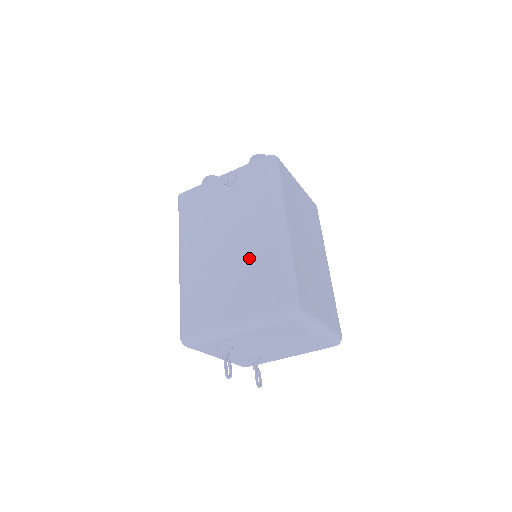
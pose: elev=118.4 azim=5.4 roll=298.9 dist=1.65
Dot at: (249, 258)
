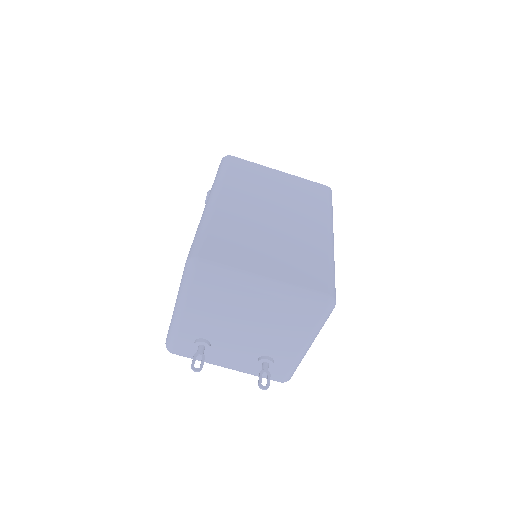
Dot at: occluded
